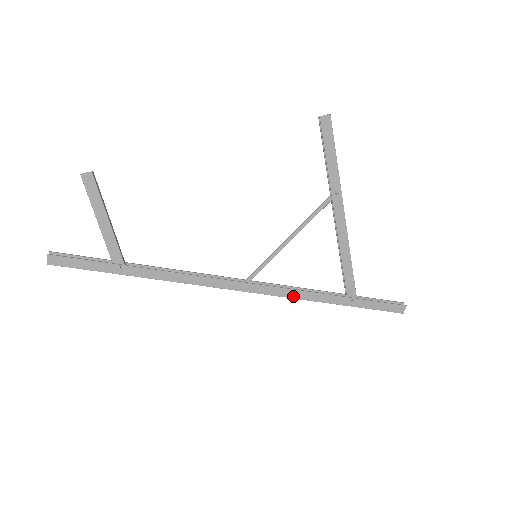
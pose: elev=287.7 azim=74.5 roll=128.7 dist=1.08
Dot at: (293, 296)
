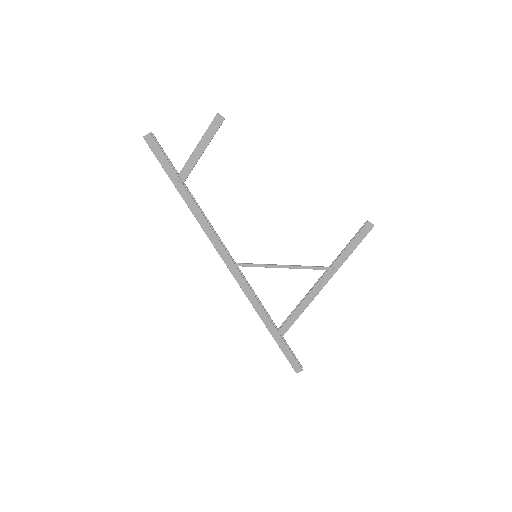
Dot at: (251, 299)
